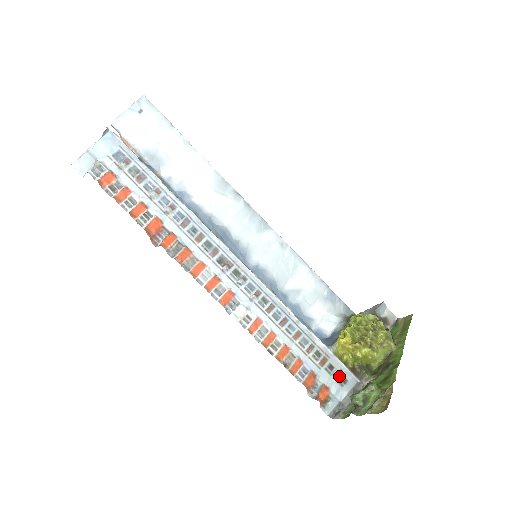
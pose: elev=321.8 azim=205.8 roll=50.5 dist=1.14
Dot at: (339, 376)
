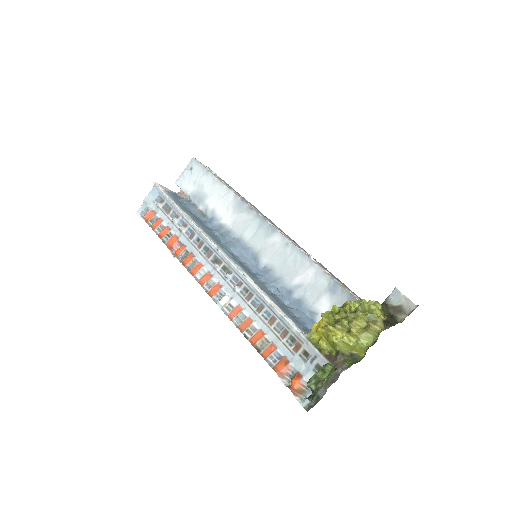
Dot at: (314, 363)
